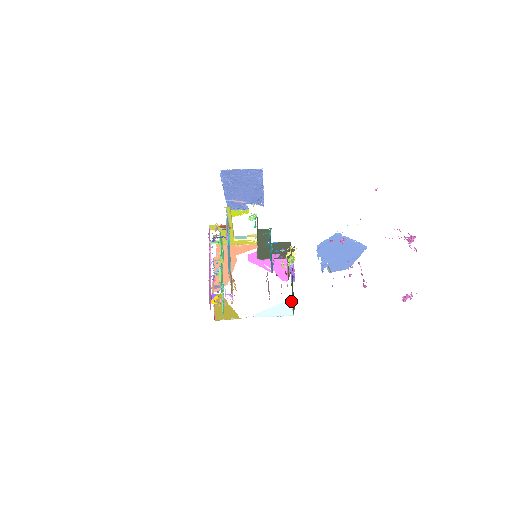
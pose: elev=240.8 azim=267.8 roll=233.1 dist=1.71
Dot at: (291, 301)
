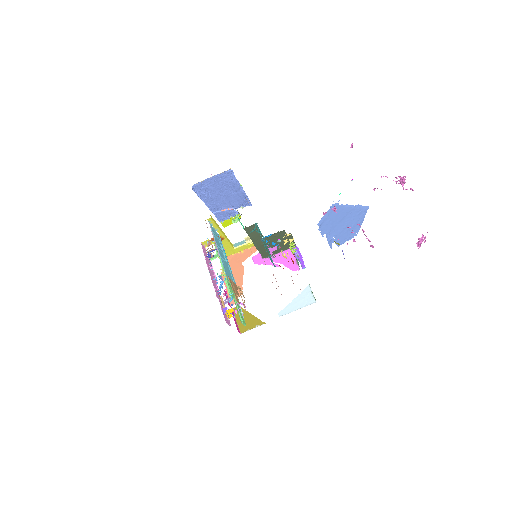
Dot at: (309, 288)
